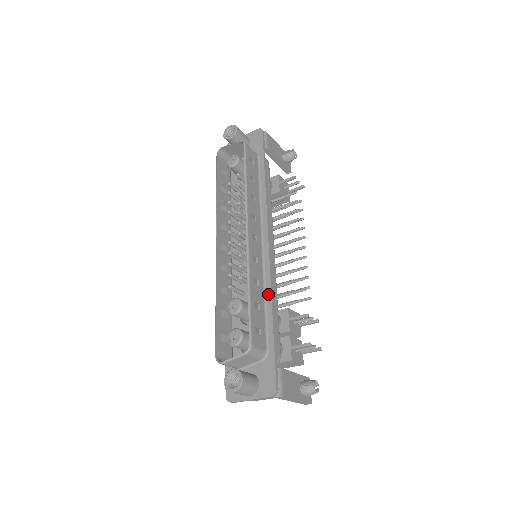
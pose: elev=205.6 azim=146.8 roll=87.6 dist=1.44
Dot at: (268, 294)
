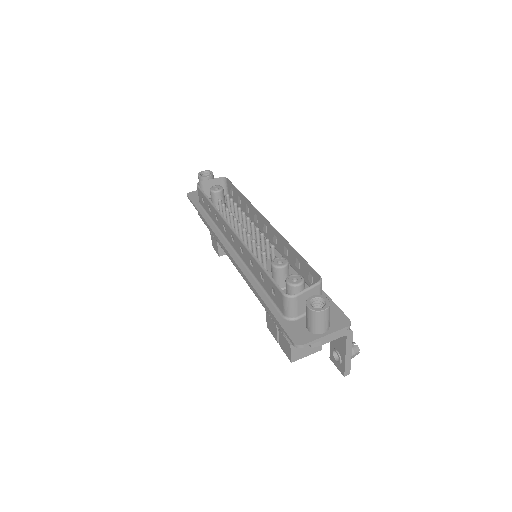
Dot at: occluded
